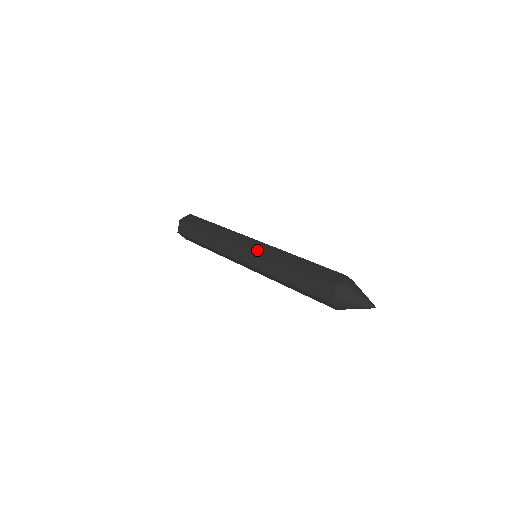
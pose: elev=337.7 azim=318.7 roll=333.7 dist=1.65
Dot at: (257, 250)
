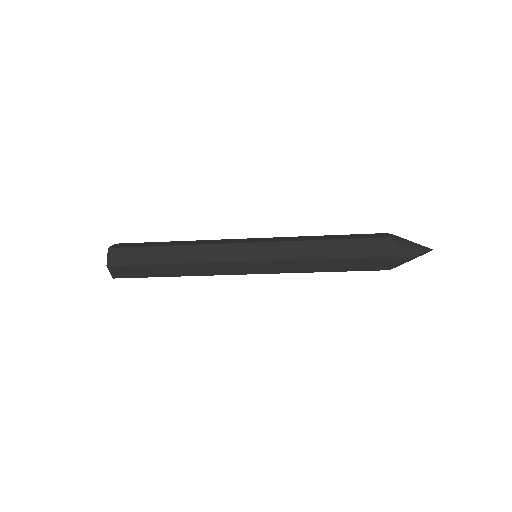
Dot at: (268, 241)
